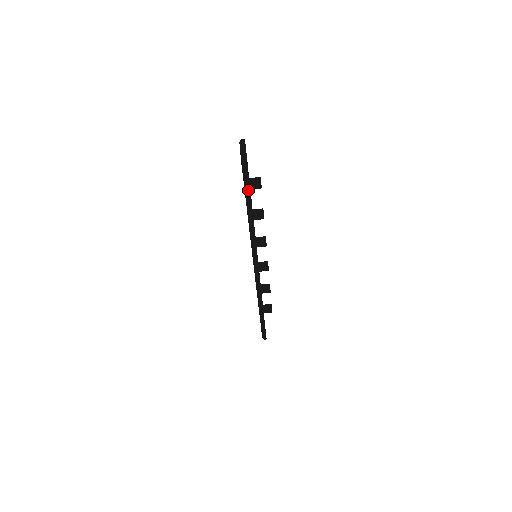
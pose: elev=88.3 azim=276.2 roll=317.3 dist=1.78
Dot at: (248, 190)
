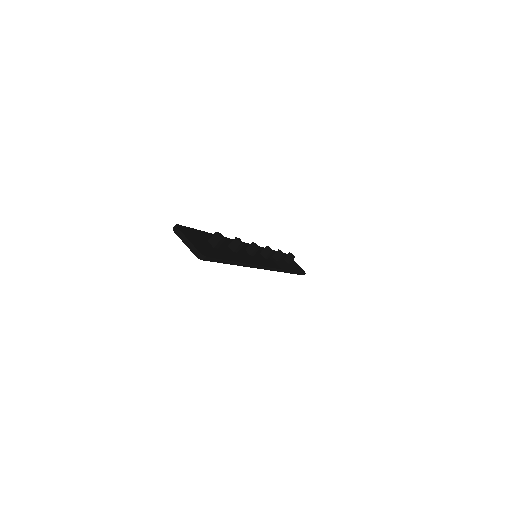
Dot at: (221, 261)
